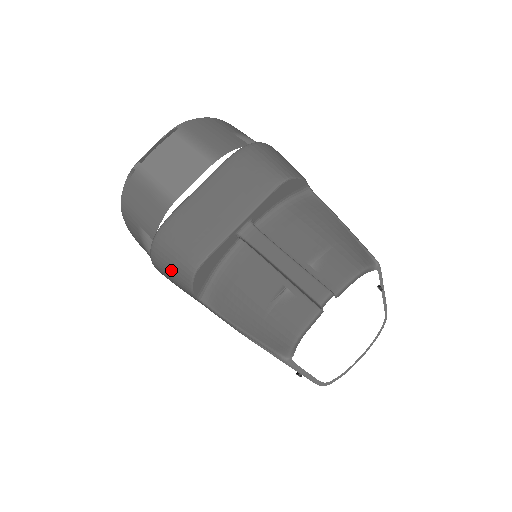
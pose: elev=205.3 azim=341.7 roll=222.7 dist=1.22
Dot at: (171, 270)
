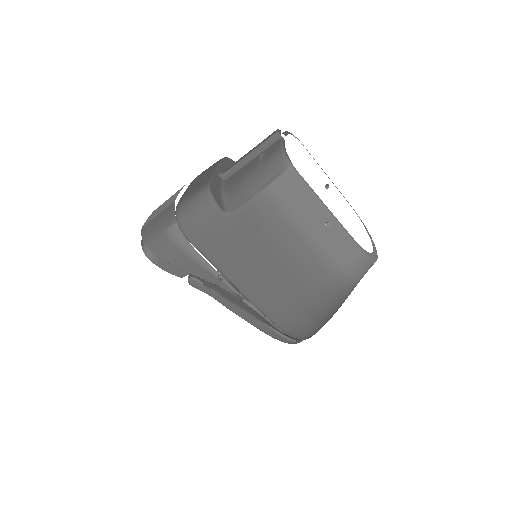
Dot at: (196, 210)
